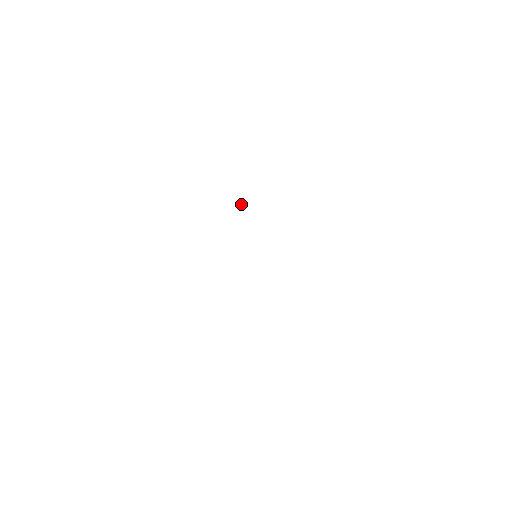
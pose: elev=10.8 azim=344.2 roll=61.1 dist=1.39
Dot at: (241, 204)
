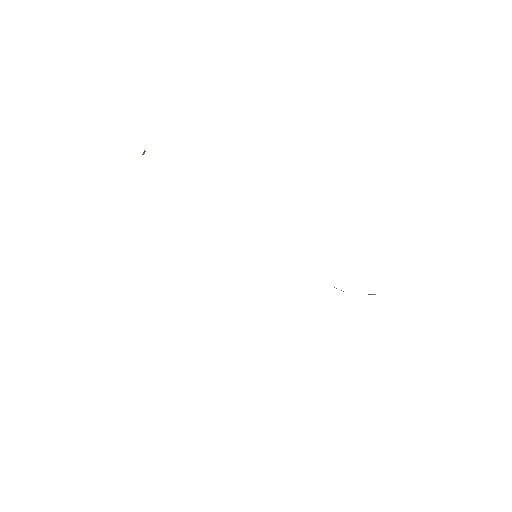
Dot at: (143, 153)
